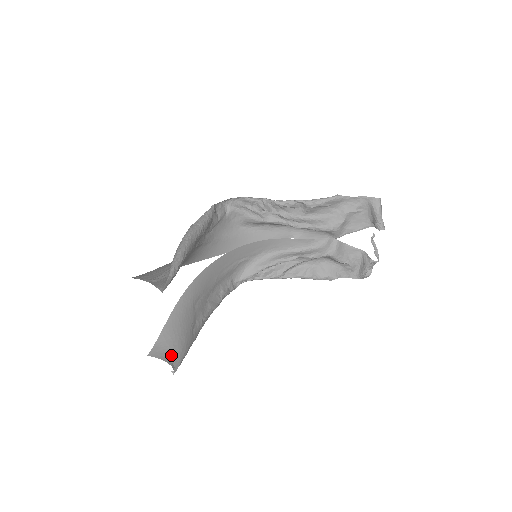
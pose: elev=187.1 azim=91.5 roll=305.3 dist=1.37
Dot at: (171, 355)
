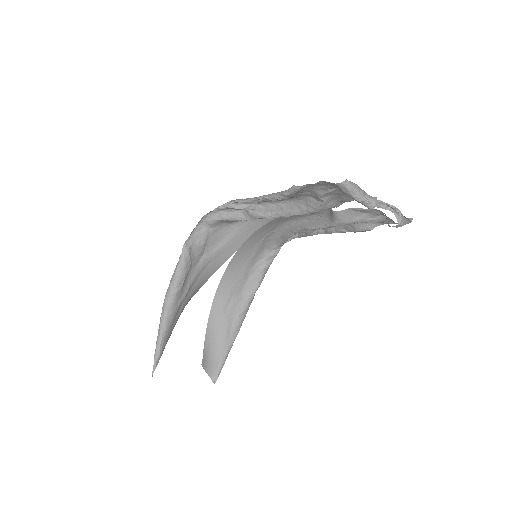
Dot at: (211, 368)
